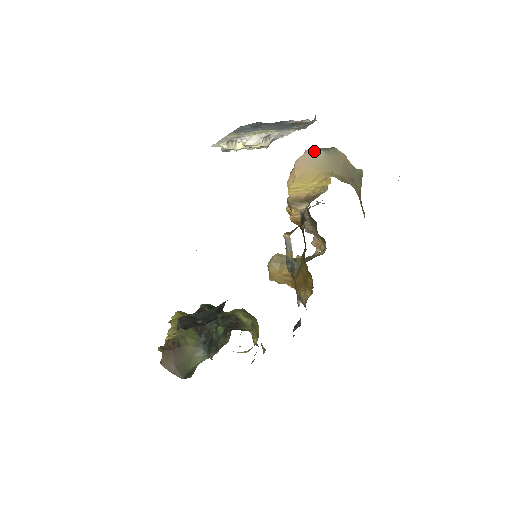
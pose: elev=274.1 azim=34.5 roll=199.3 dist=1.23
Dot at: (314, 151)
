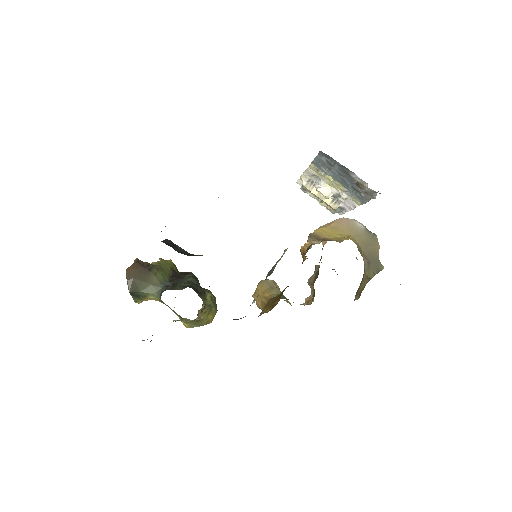
Dot at: (359, 223)
